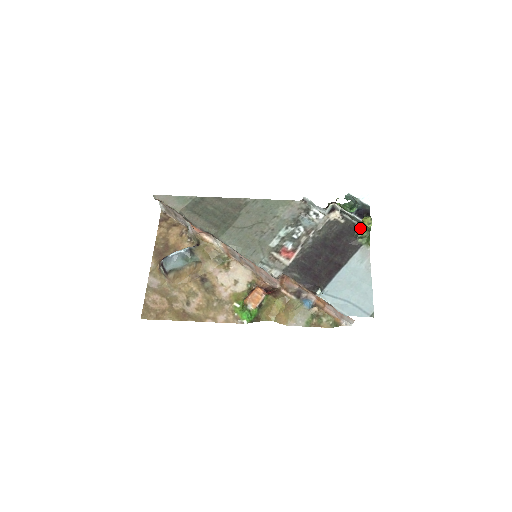
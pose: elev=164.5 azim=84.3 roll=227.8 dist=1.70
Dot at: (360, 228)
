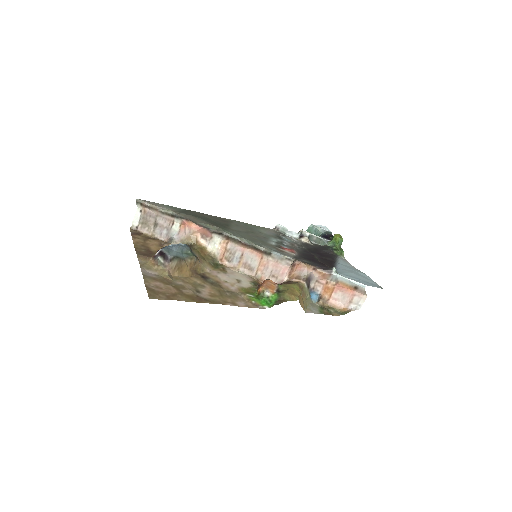
Dot at: (331, 245)
